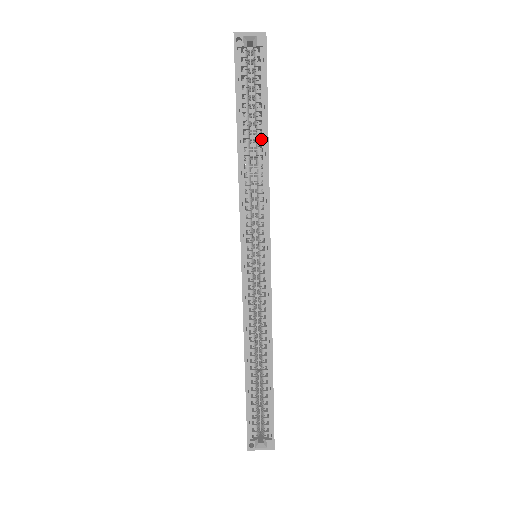
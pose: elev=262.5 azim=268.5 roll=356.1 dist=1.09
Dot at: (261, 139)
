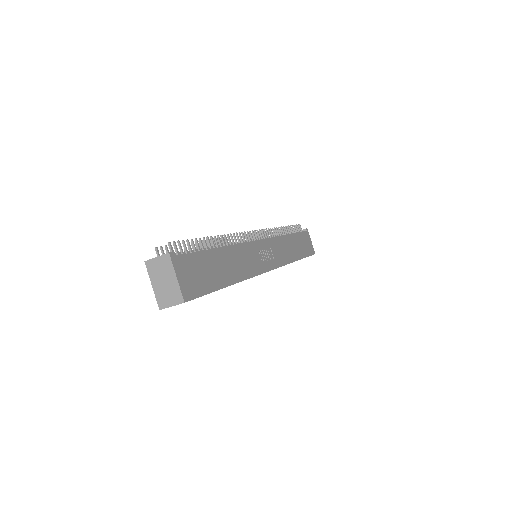
Dot at: occluded
